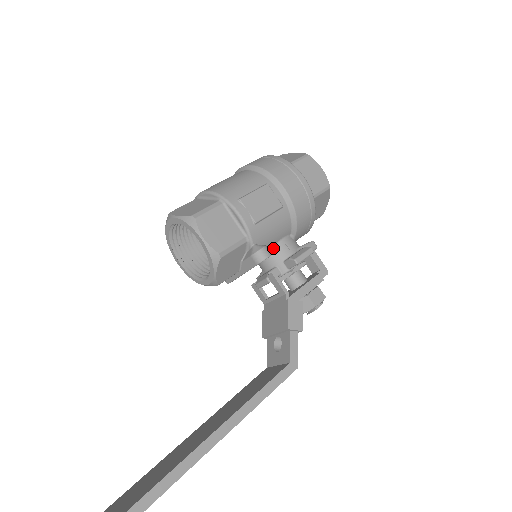
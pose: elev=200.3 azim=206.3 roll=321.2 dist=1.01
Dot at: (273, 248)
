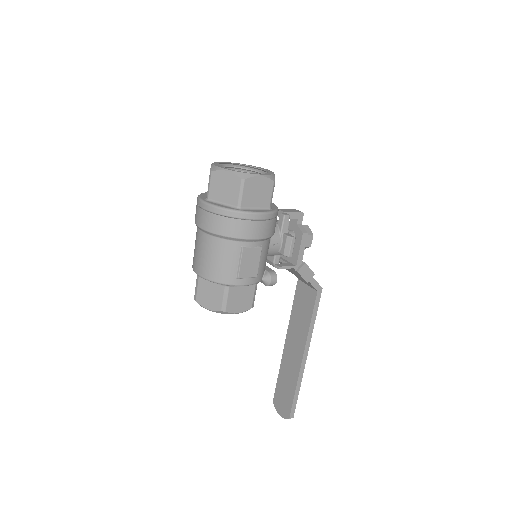
Dot at: (267, 254)
